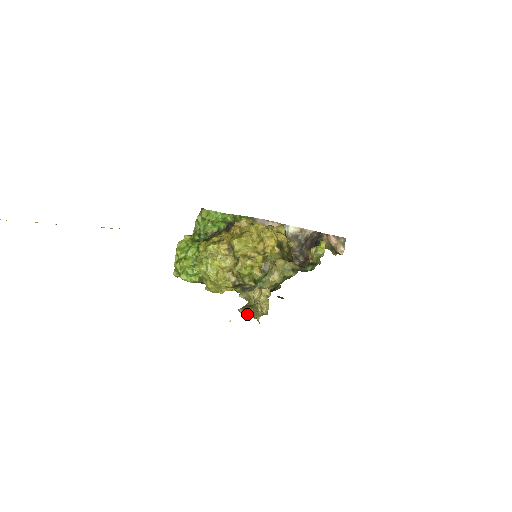
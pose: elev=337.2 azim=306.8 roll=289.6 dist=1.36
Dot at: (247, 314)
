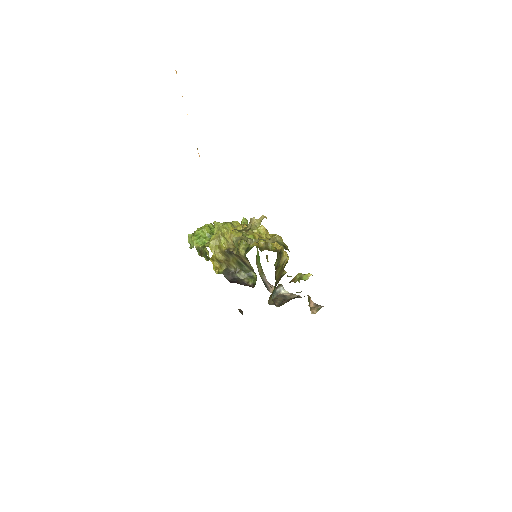
Dot at: occluded
